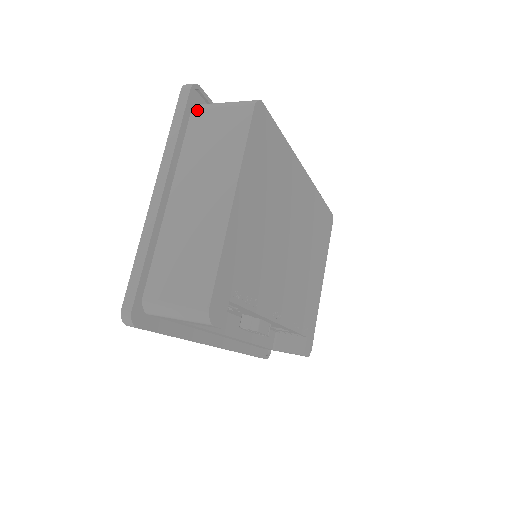
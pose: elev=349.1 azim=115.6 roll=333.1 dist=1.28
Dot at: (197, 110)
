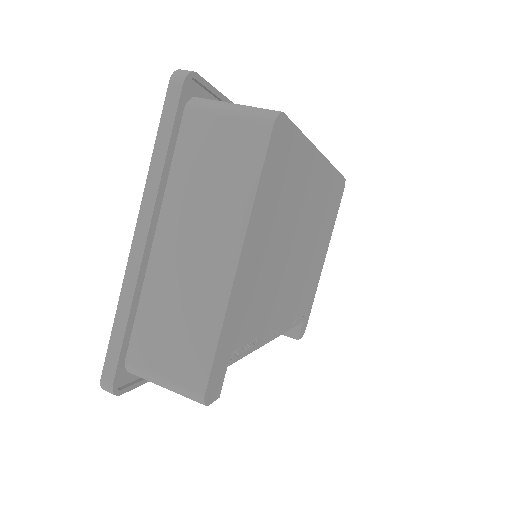
Dot at: (192, 112)
